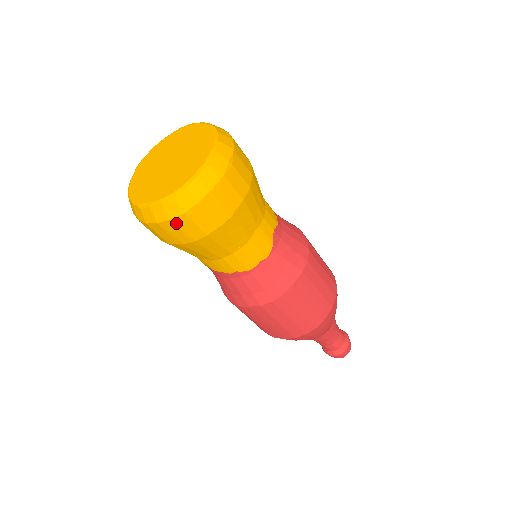
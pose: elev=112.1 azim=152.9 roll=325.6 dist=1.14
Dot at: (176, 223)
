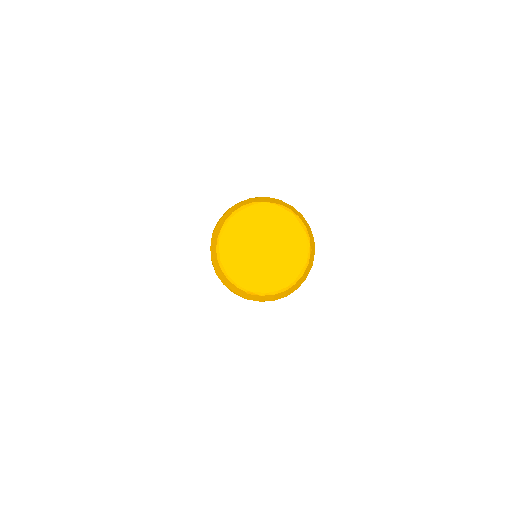
Dot at: (274, 300)
